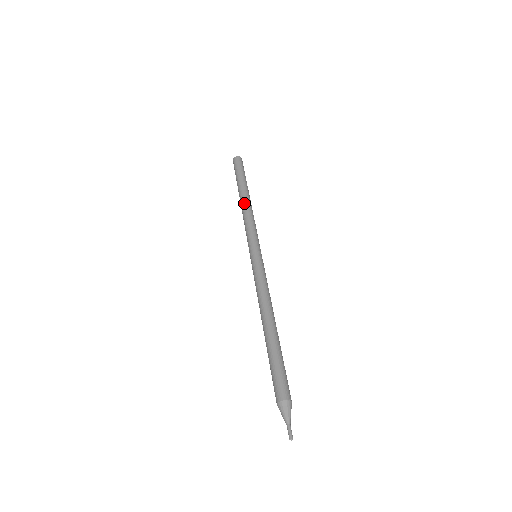
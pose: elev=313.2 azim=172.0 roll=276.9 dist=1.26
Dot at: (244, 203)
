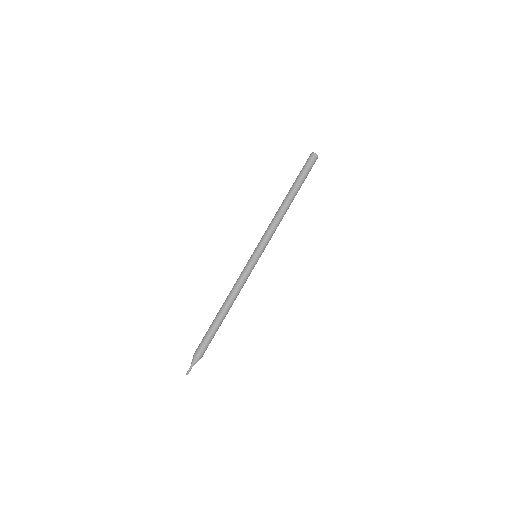
Dot at: (280, 207)
